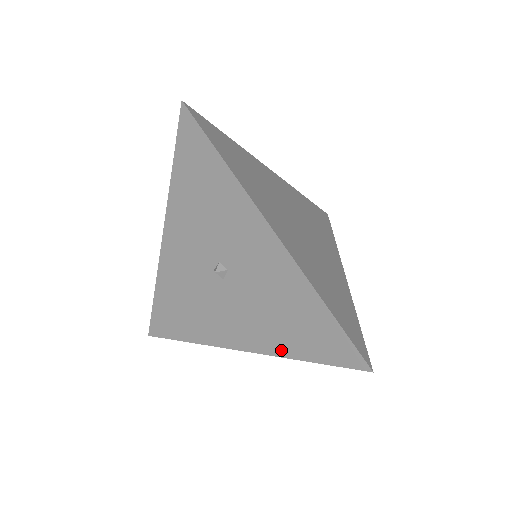
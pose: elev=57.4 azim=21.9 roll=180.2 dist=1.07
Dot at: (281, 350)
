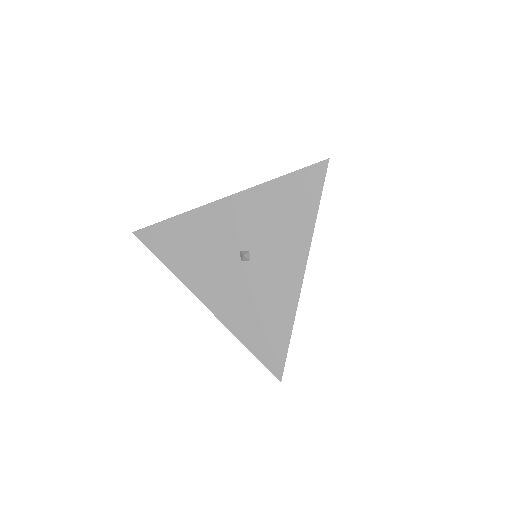
Dot at: (235, 328)
